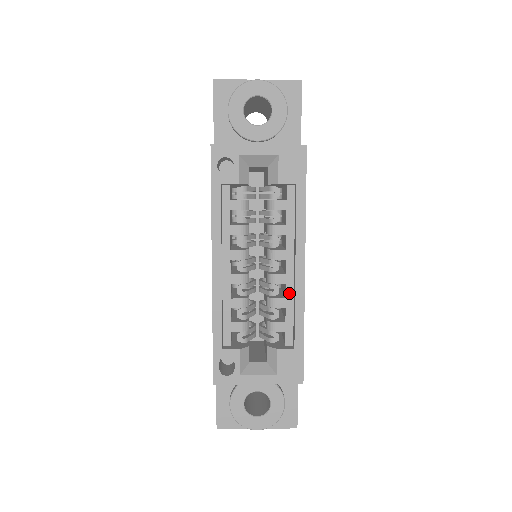
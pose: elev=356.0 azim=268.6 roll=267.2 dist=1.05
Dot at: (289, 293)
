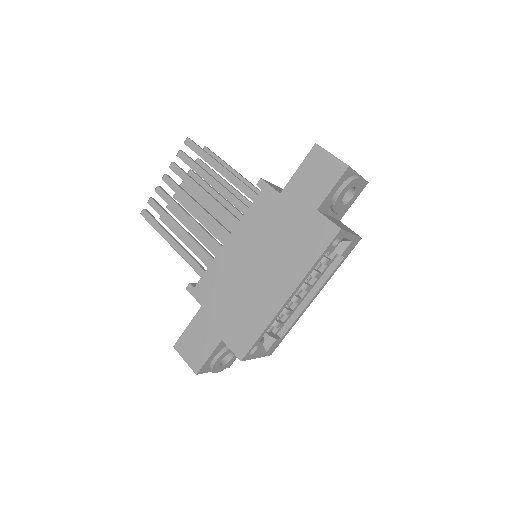
Dot at: (296, 308)
